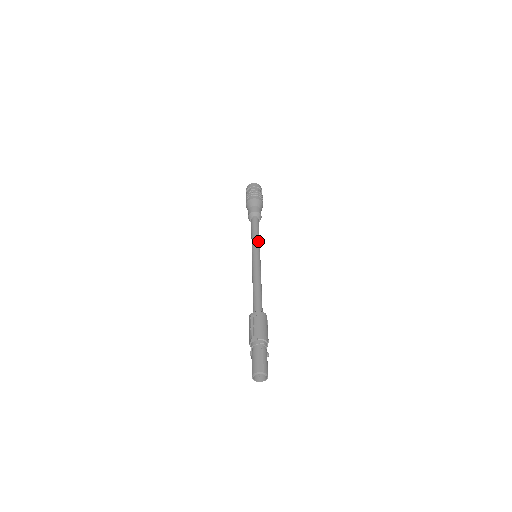
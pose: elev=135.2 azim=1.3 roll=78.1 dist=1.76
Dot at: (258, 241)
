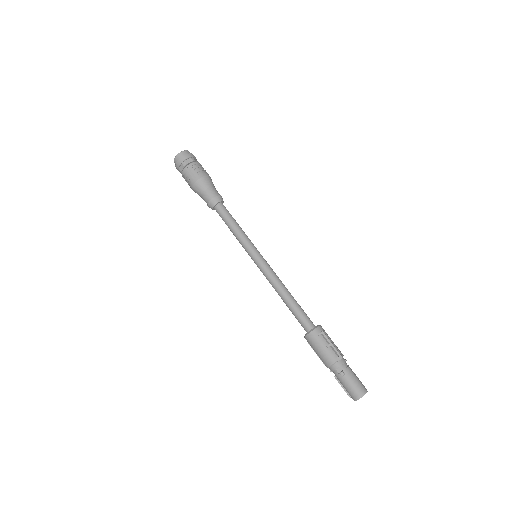
Dot at: (247, 236)
